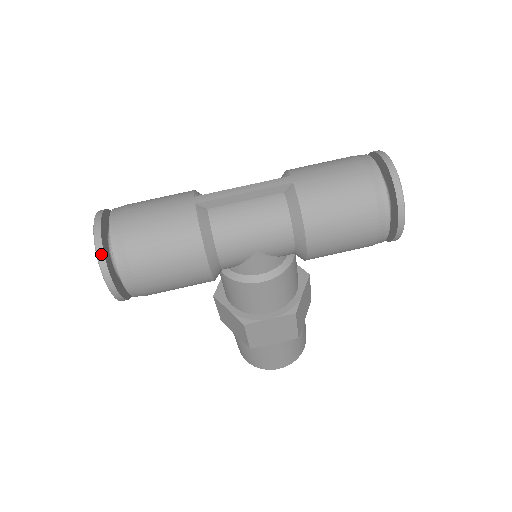
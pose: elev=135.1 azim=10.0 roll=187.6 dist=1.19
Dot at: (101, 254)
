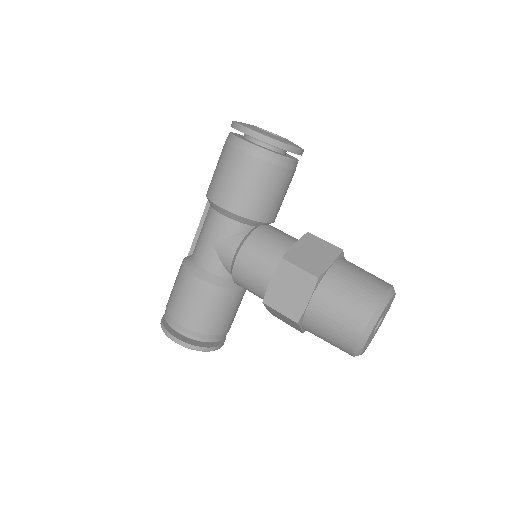
Dot at: (161, 322)
